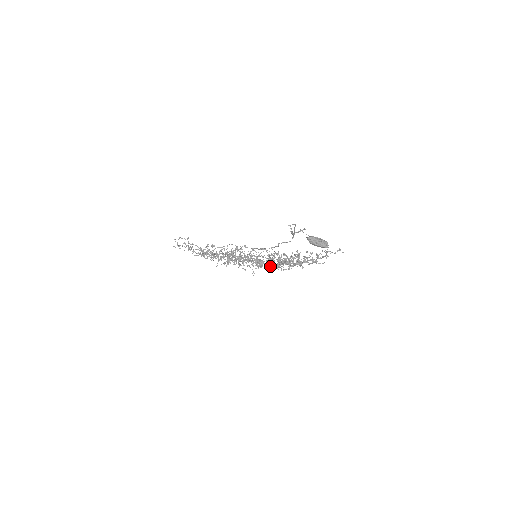
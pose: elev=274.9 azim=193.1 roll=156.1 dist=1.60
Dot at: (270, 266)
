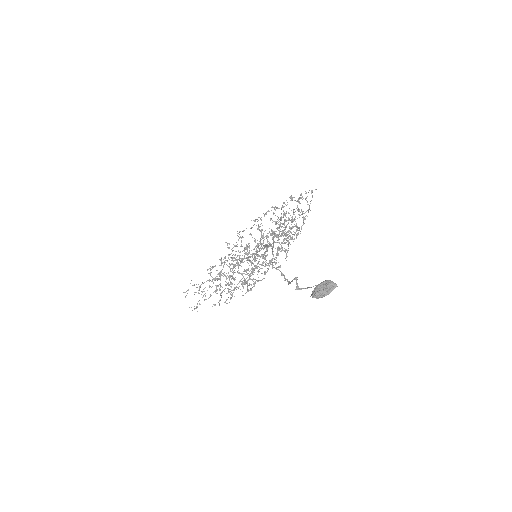
Dot at: occluded
